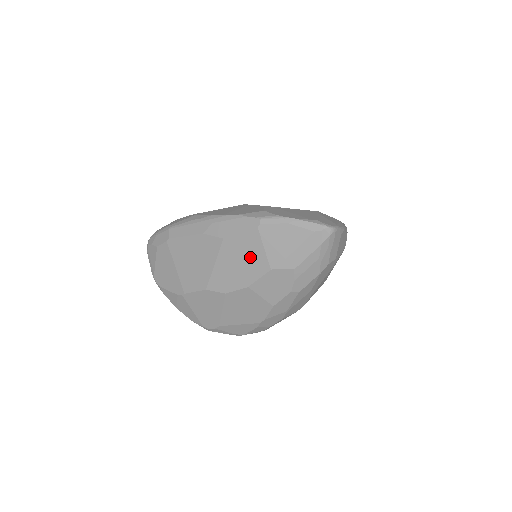
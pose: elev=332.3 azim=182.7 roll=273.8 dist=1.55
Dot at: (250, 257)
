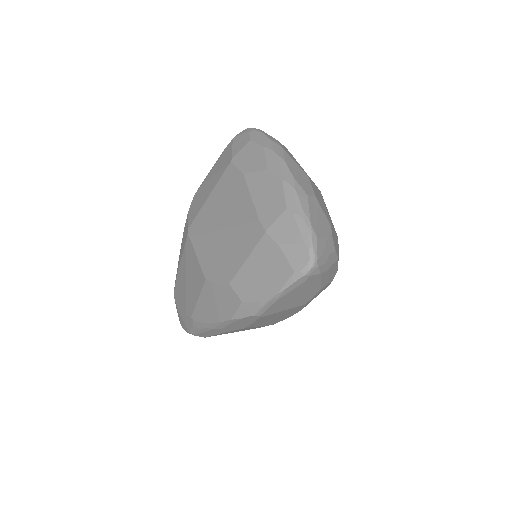
Dot at: occluded
